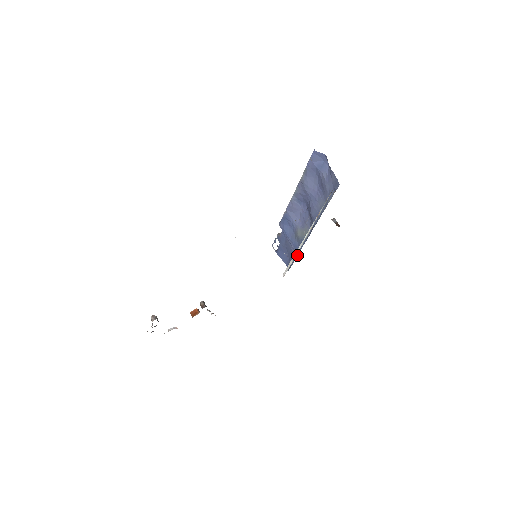
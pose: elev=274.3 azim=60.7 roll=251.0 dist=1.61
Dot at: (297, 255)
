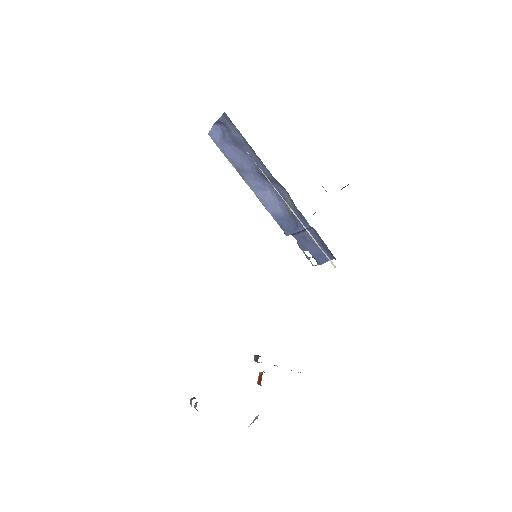
Dot at: (313, 229)
